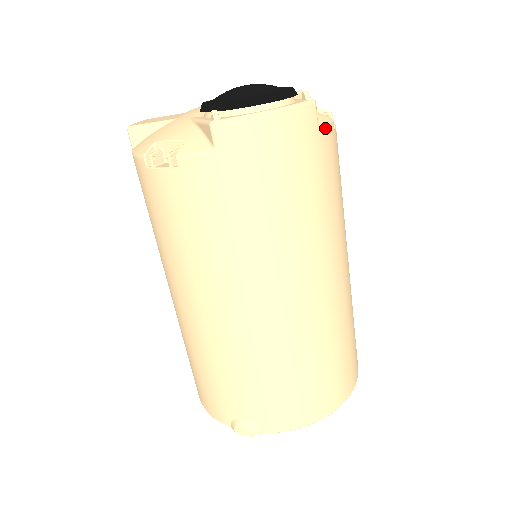
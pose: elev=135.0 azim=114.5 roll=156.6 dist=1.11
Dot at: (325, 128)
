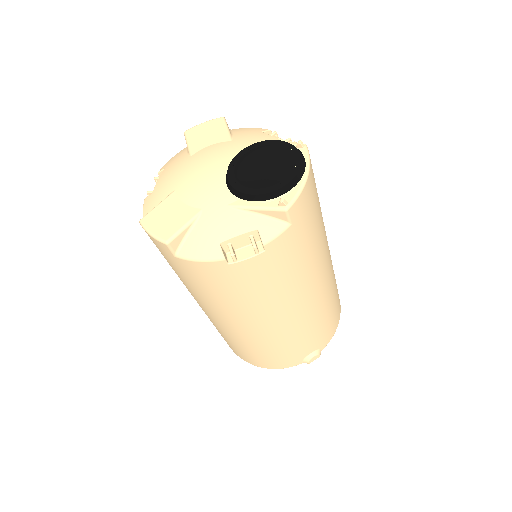
Dot at: occluded
